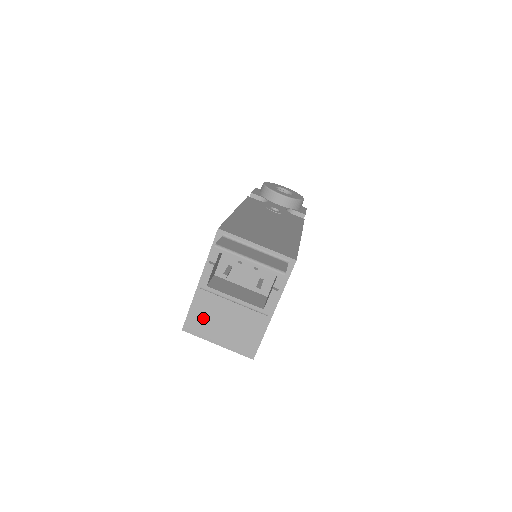
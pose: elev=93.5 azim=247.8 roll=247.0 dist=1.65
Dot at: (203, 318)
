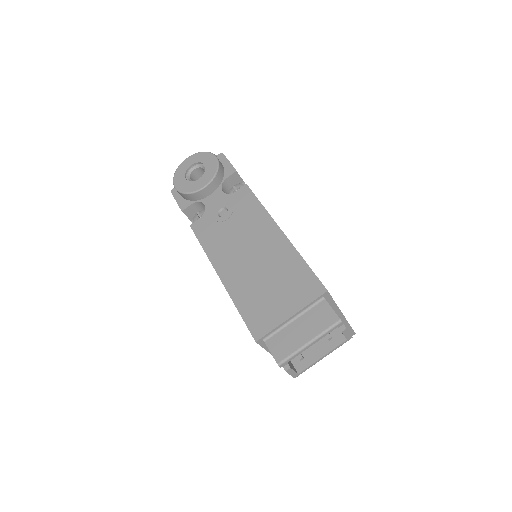
Dot at: occluded
